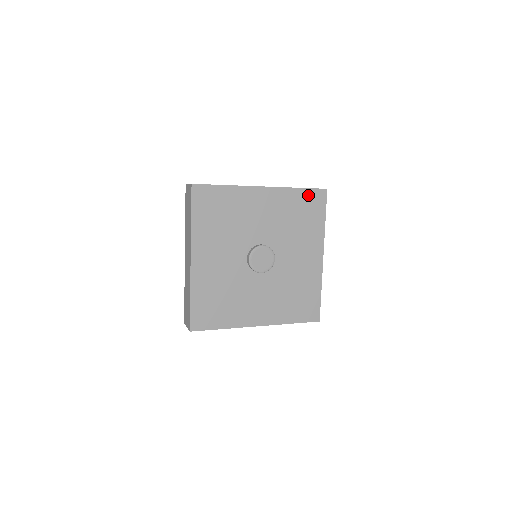
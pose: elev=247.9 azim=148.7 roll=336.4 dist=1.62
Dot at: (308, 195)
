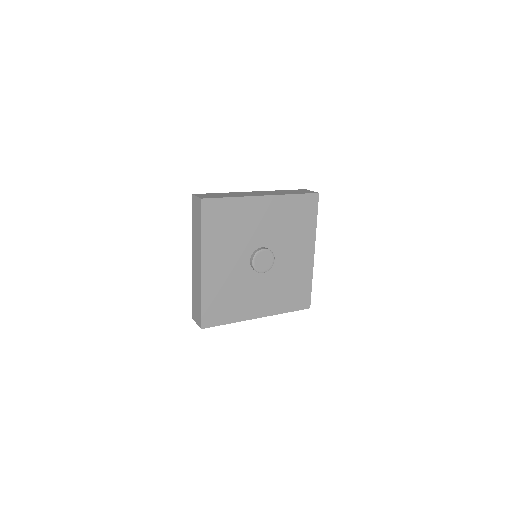
Dot at: (303, 200)
